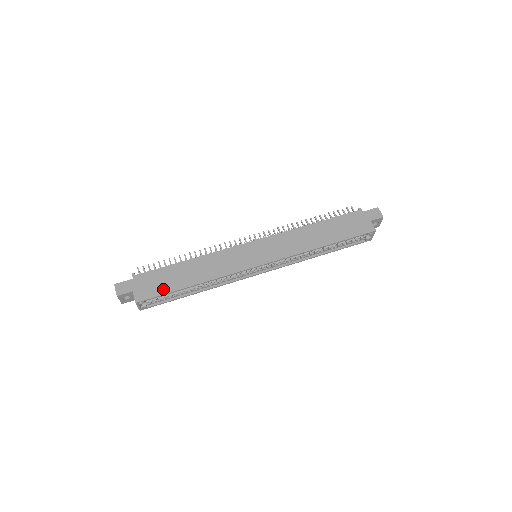
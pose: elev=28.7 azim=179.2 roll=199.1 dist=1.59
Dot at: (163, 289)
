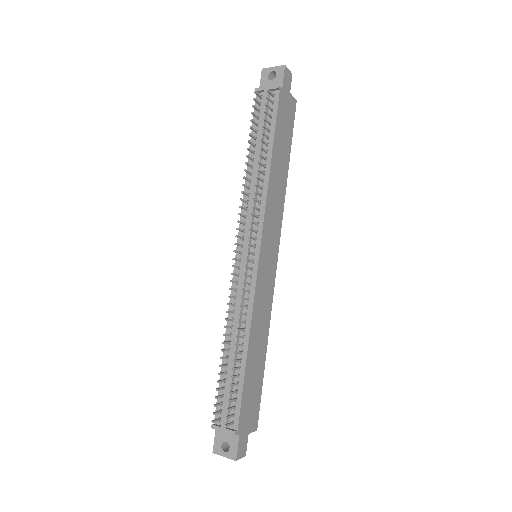
Dot at: (258, 393)
